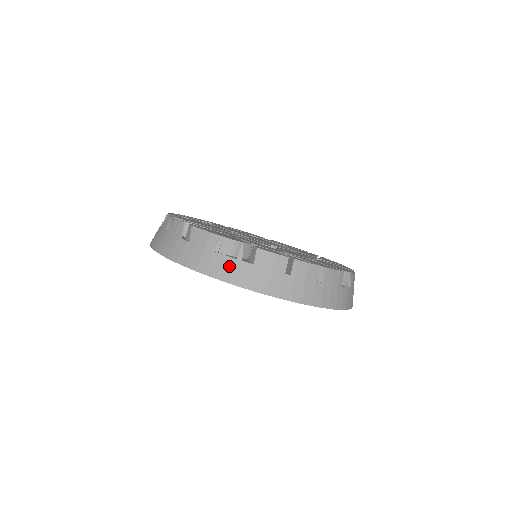
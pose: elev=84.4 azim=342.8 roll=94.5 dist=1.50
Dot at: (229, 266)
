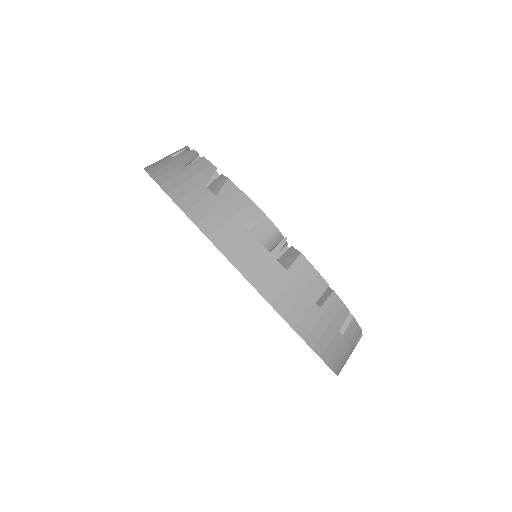
Dot at: (256, 256)
